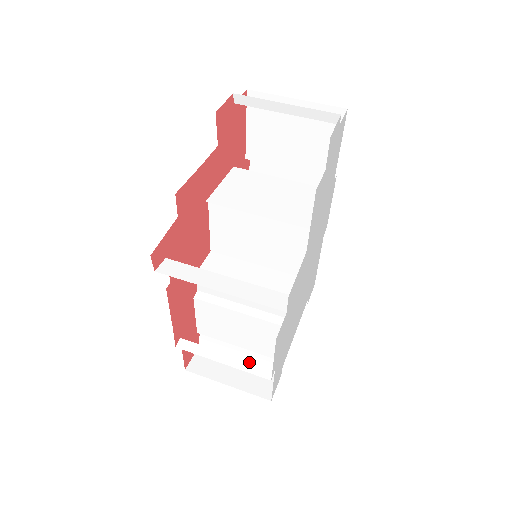
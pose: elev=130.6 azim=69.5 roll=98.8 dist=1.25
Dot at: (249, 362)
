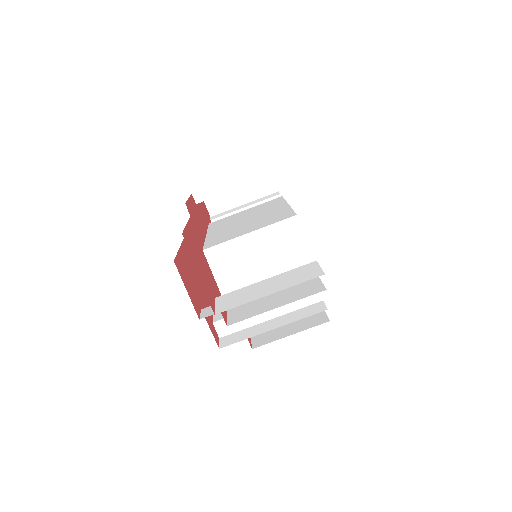
Dot at: occluded
